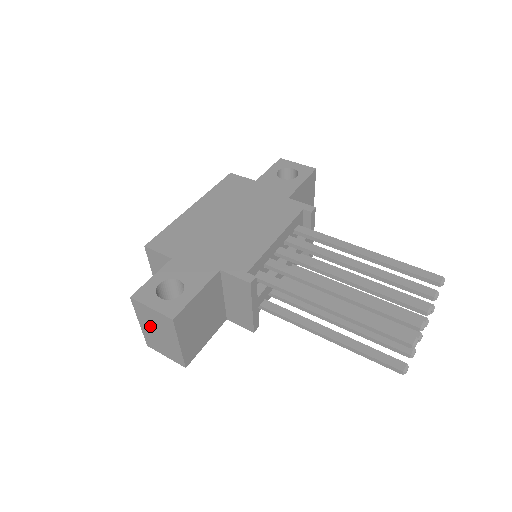
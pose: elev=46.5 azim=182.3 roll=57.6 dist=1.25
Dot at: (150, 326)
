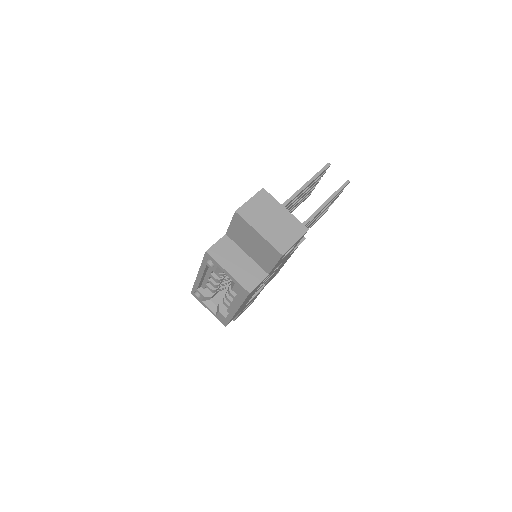
Dot at: (264, 222)
